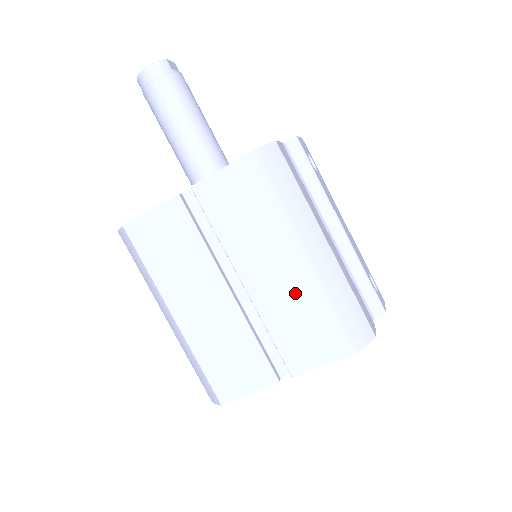
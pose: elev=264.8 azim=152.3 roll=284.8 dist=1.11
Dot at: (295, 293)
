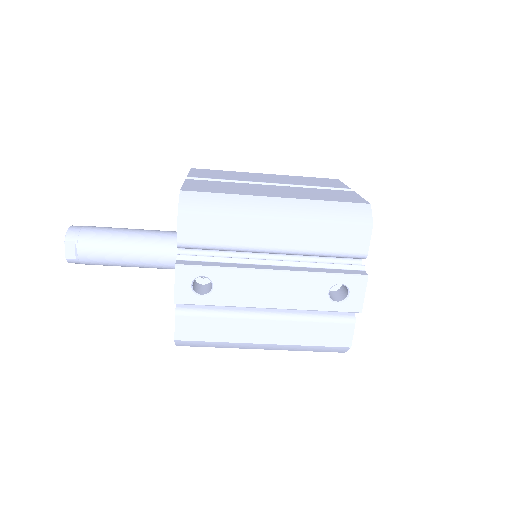
Dot at: occluded
